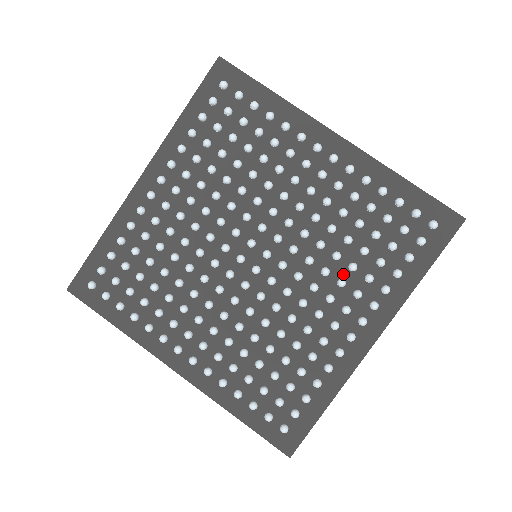
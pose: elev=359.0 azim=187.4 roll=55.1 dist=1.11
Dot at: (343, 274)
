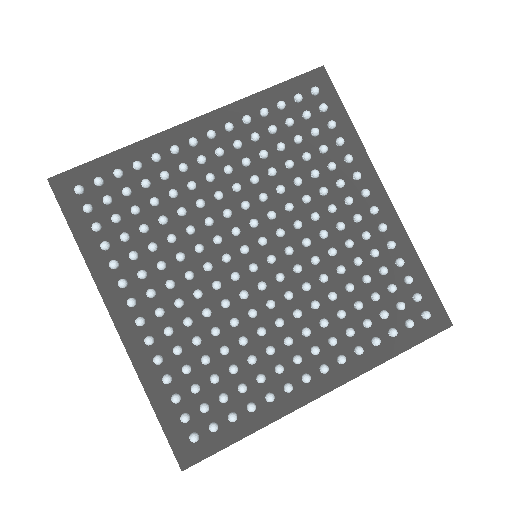
Dot at: (328, 316)
